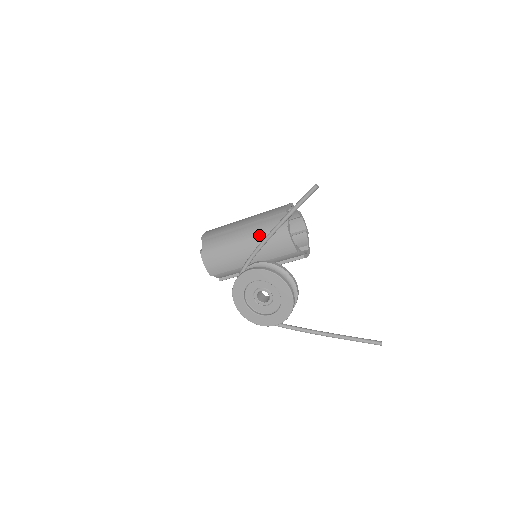
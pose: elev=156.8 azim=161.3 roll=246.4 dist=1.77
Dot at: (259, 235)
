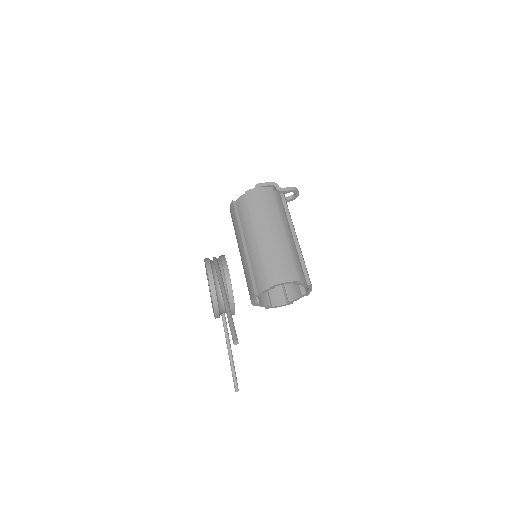
Dot at: (247, 264)
